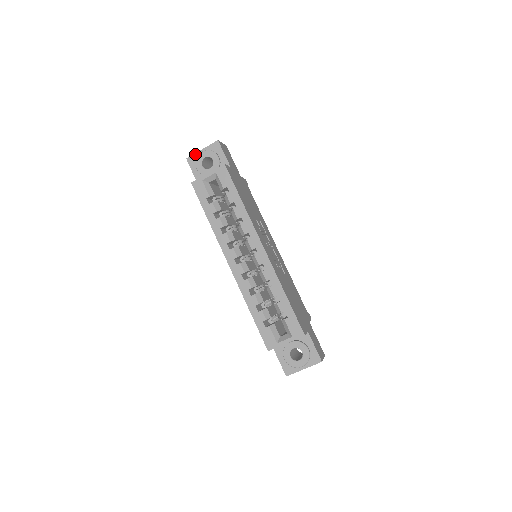
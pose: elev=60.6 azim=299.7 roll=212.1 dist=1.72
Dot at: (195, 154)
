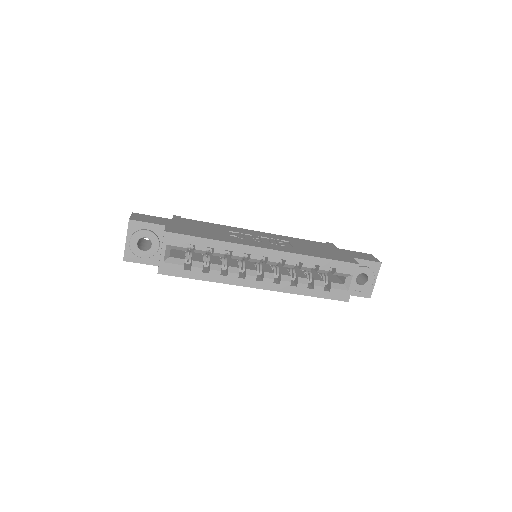
Dot at: (125, 250)
